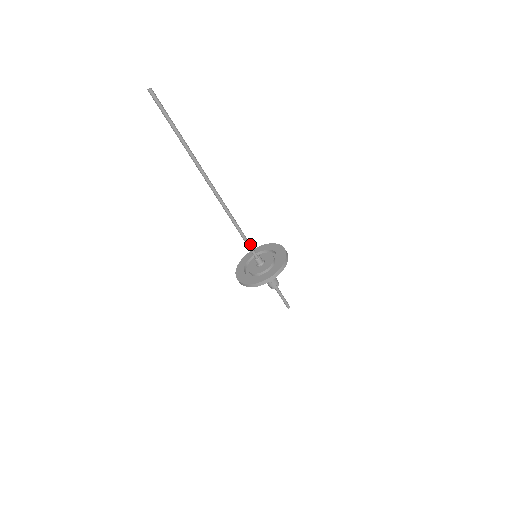
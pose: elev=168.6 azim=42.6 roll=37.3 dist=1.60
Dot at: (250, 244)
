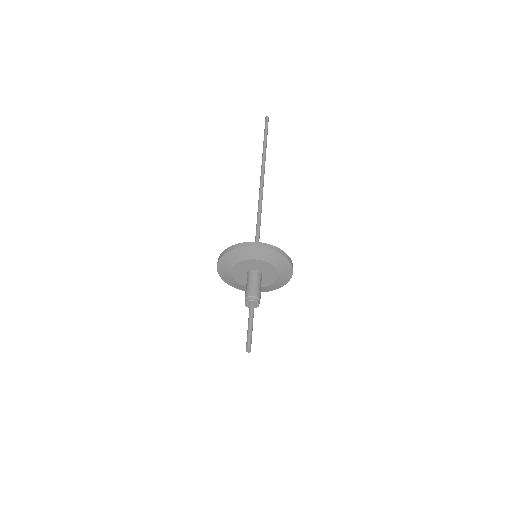
Dot at: occluded
